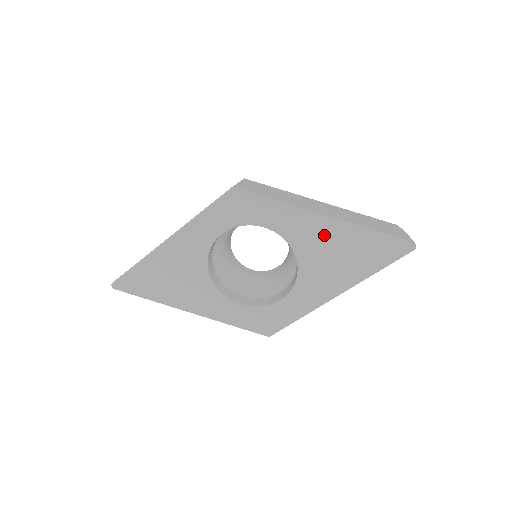
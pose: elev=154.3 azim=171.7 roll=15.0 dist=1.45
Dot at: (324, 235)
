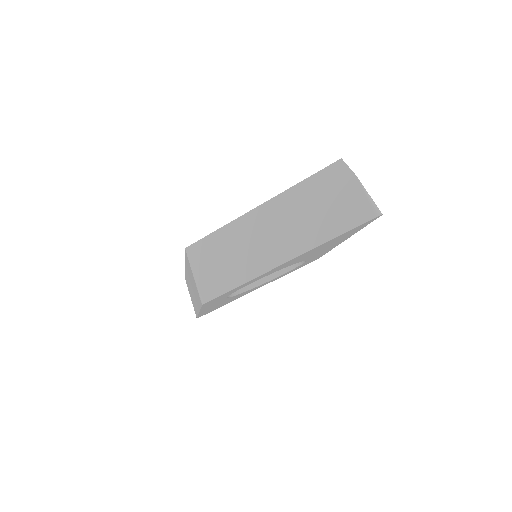
Dot at: (297, 259)
